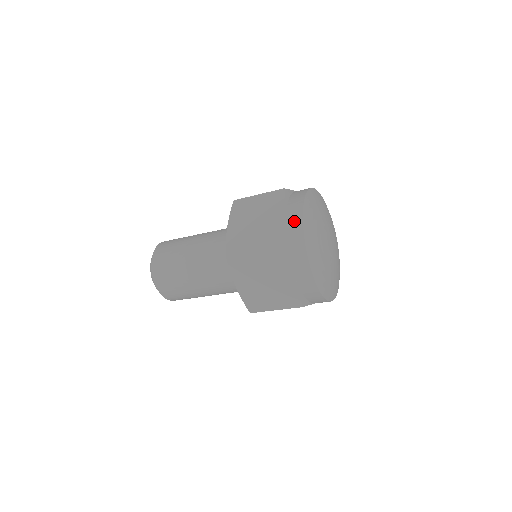
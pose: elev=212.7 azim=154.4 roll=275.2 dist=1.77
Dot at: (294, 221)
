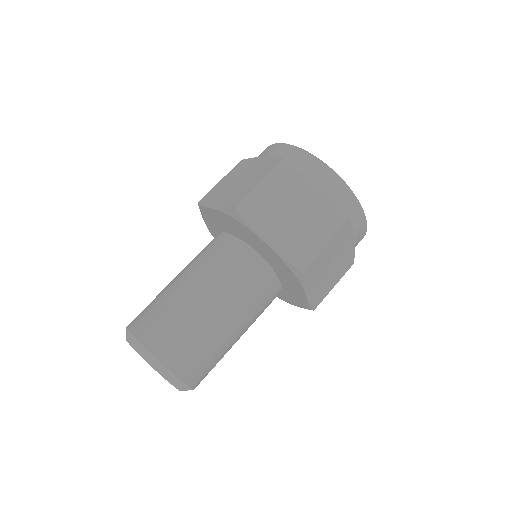
Dot at: (276, 150)
